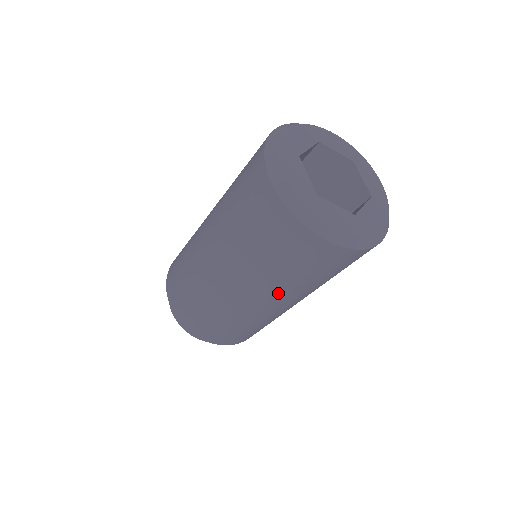
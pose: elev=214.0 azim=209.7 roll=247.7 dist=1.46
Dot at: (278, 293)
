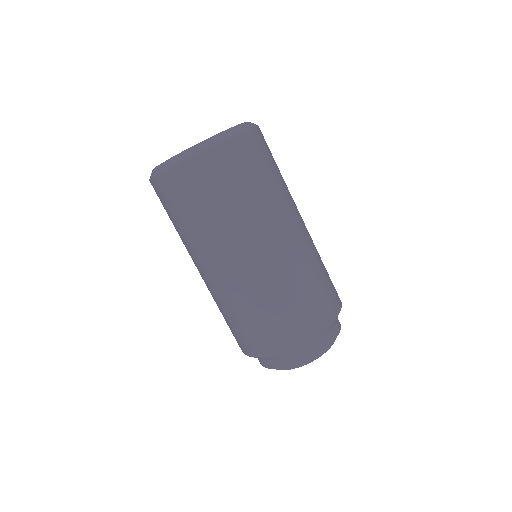
Dot at: (201, 250)
